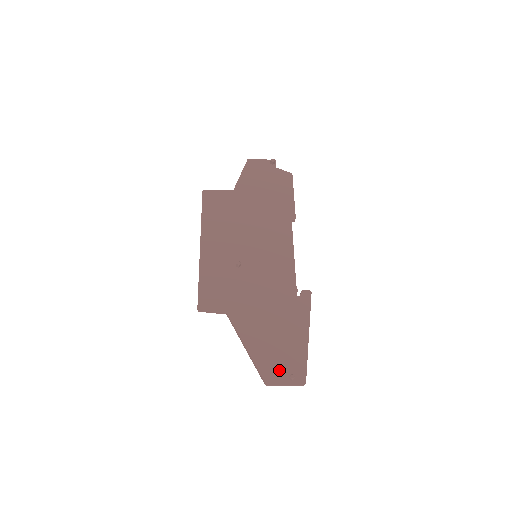
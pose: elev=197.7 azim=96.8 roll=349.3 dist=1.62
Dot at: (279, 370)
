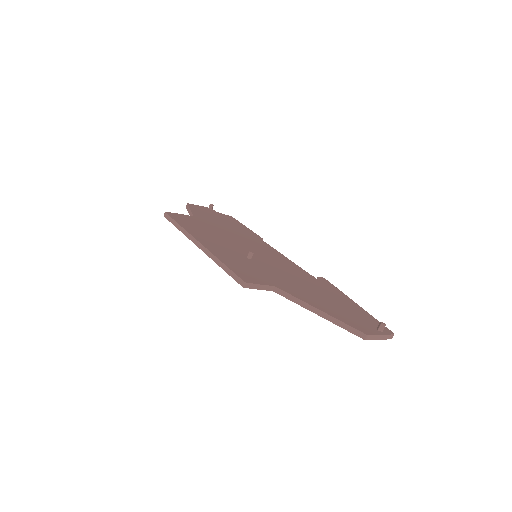
Dot at: (364, 325)
